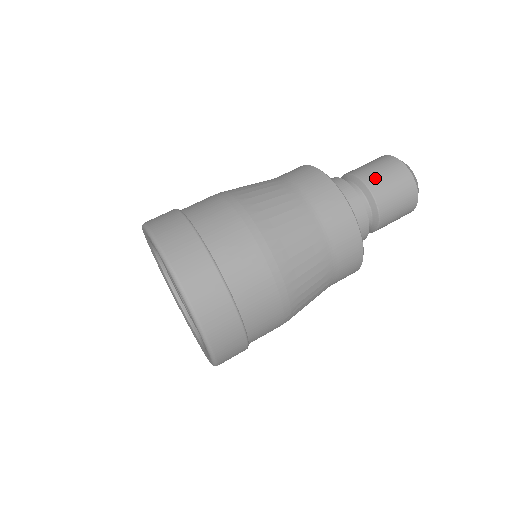
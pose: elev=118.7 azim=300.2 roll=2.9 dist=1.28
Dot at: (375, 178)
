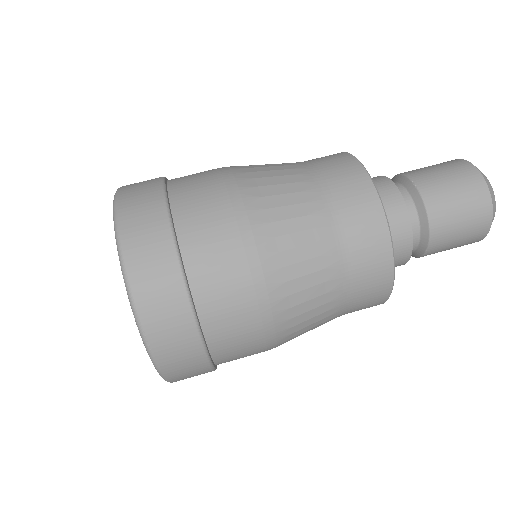
Dot at: (446, 216)
